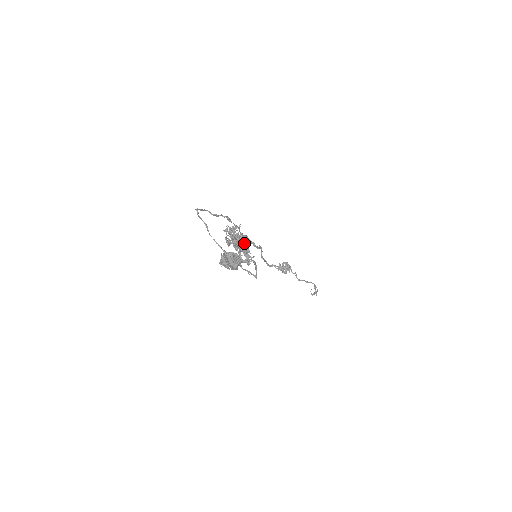
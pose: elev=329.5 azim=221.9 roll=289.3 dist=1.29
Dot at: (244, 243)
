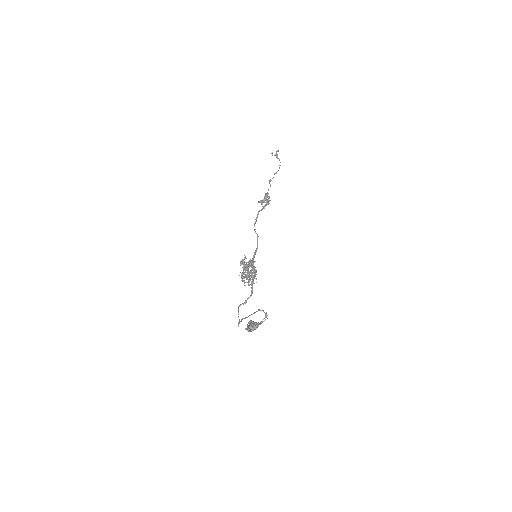
Dot at: occluded
